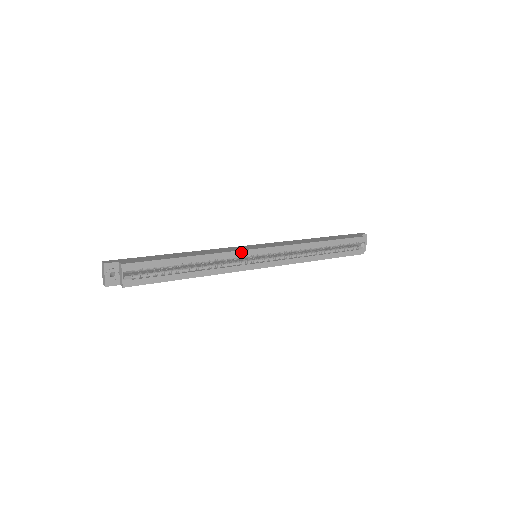
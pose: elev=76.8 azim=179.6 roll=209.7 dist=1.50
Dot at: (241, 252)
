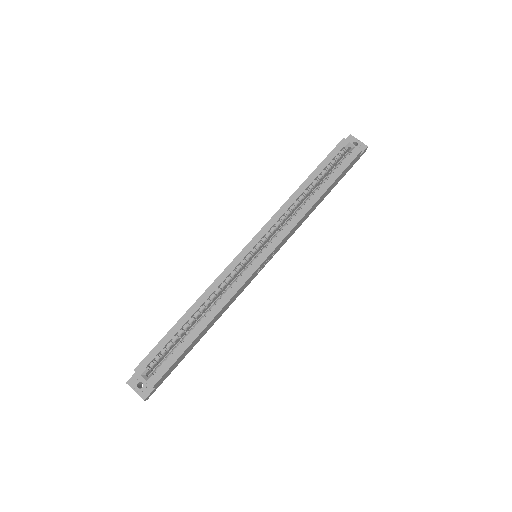
Dot at: (231, 266)
